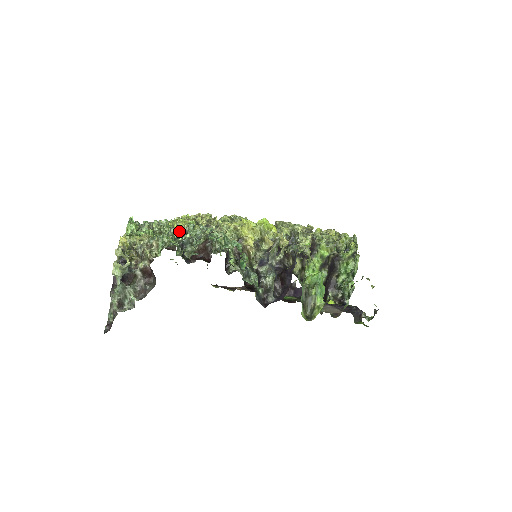
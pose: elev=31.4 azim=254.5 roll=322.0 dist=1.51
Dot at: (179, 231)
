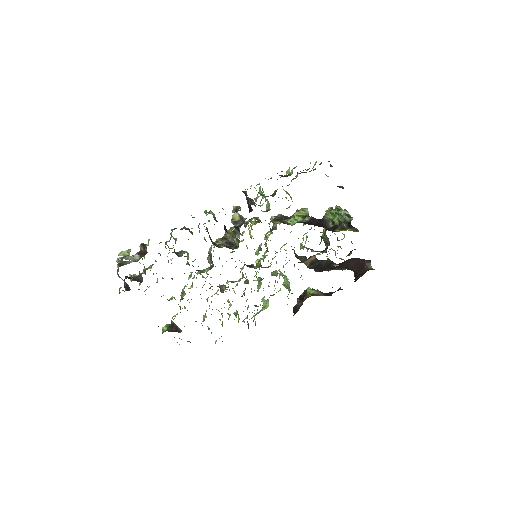
Dot at: occluded
